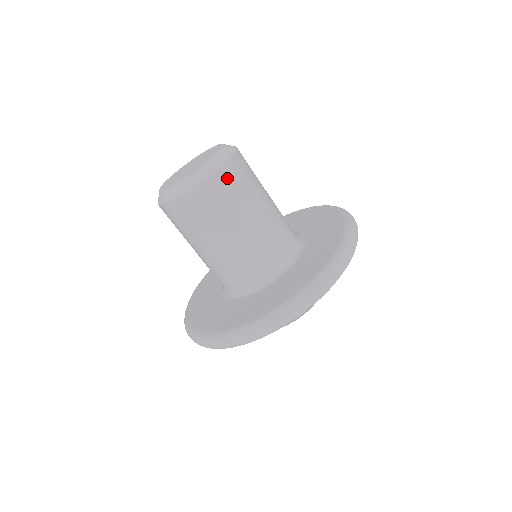
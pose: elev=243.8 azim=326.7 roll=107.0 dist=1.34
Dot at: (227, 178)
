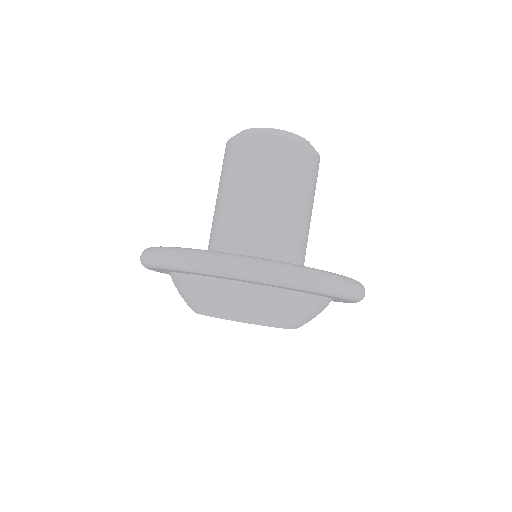
Dot at: (289, 151)
